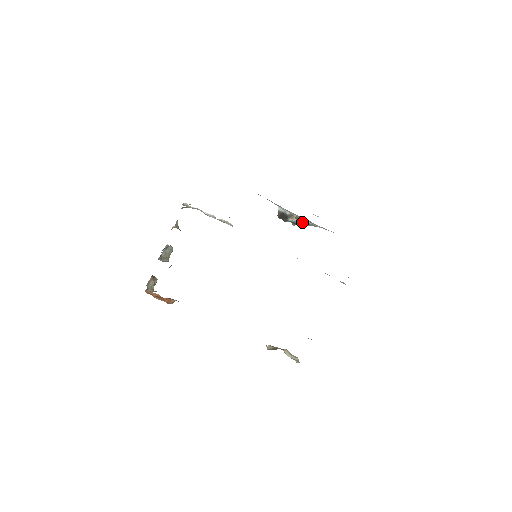
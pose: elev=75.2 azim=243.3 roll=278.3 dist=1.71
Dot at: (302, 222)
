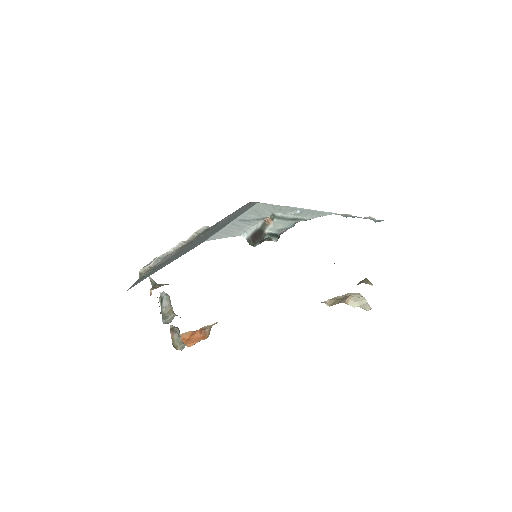
Dot at: (282, 220)
